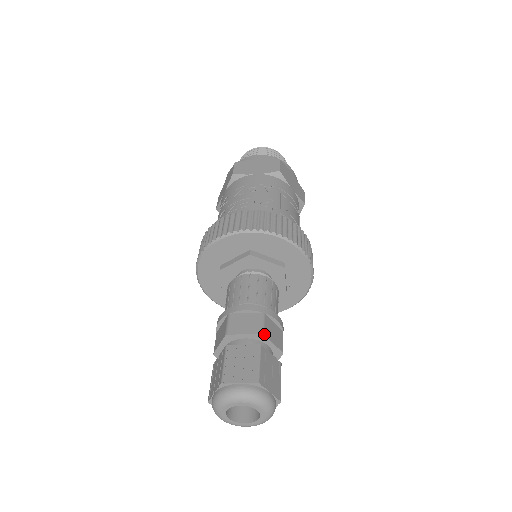
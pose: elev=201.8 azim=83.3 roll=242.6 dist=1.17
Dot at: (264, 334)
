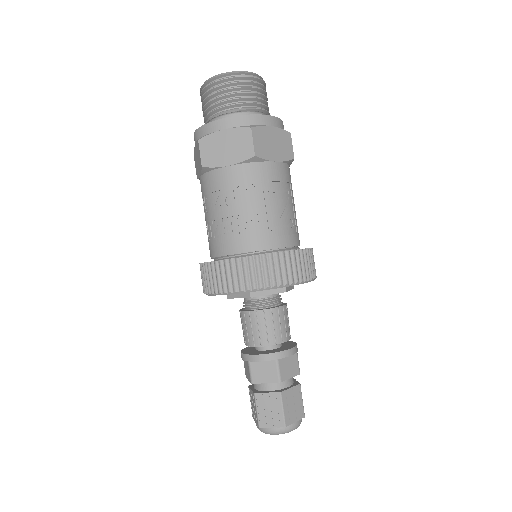
Dot at: (281, 381)
